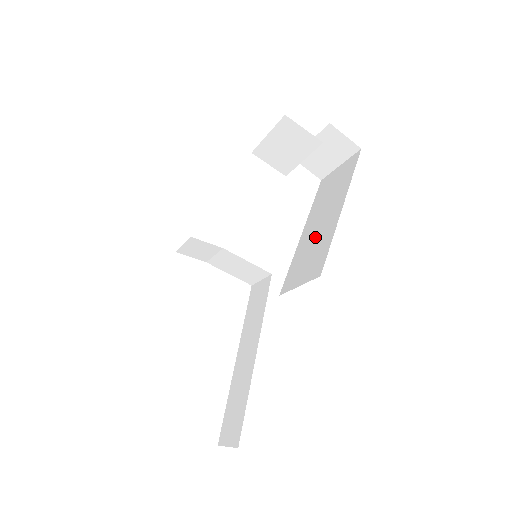
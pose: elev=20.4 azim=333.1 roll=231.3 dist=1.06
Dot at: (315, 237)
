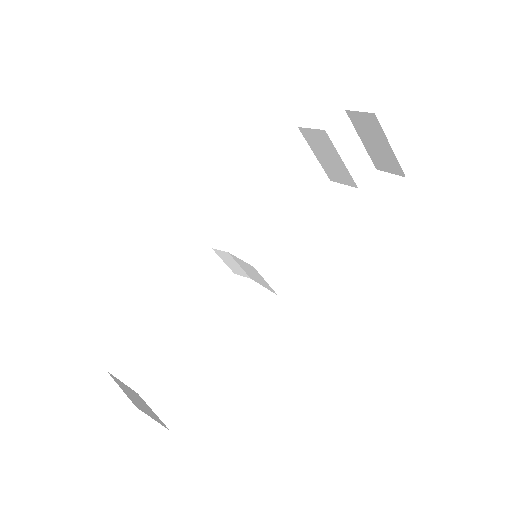
Dot at: occluded
